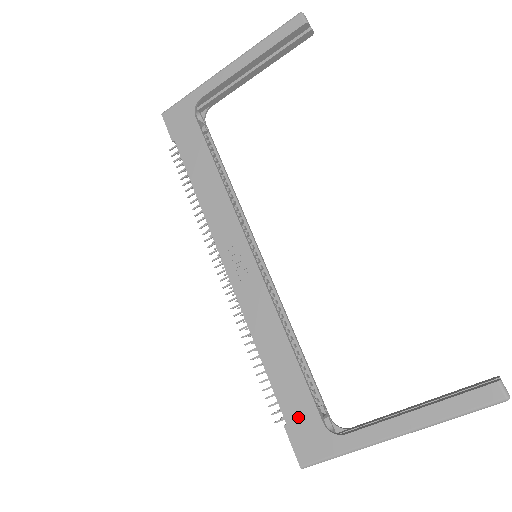
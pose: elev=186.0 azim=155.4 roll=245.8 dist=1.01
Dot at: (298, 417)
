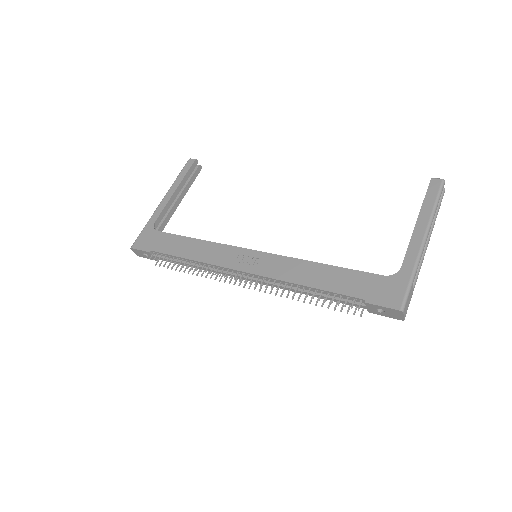
Dot at: (367, 289)
